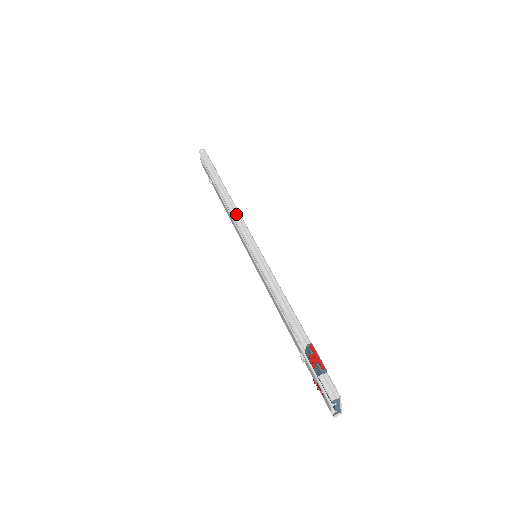
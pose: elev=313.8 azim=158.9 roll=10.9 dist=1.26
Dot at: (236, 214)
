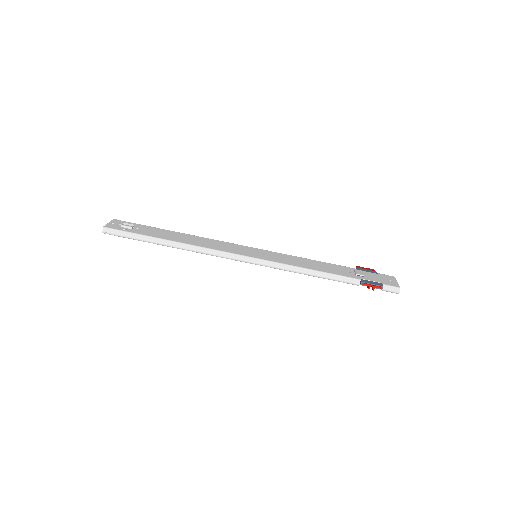
Dot at: (214, 254)
